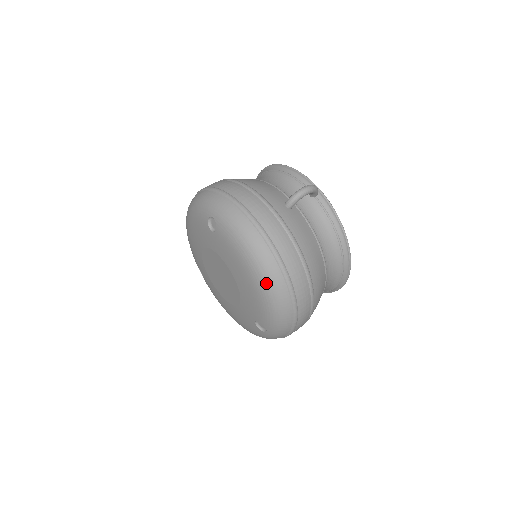
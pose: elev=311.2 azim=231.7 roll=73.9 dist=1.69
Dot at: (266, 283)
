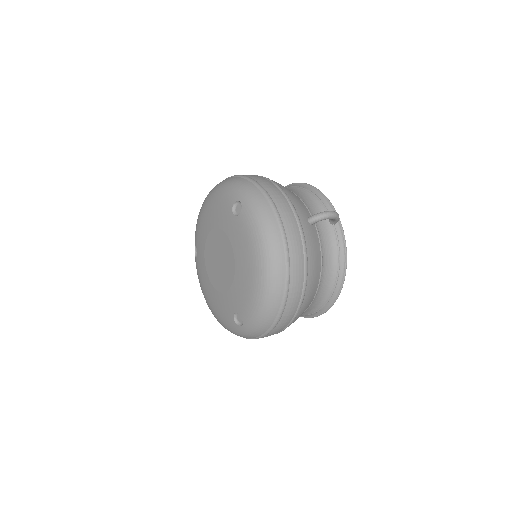
Dot at: (267, 279)
